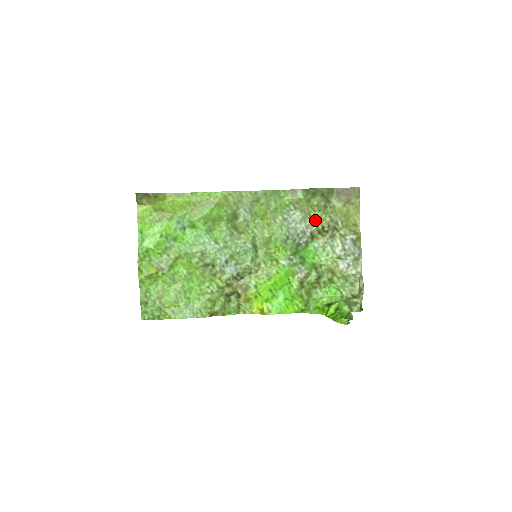
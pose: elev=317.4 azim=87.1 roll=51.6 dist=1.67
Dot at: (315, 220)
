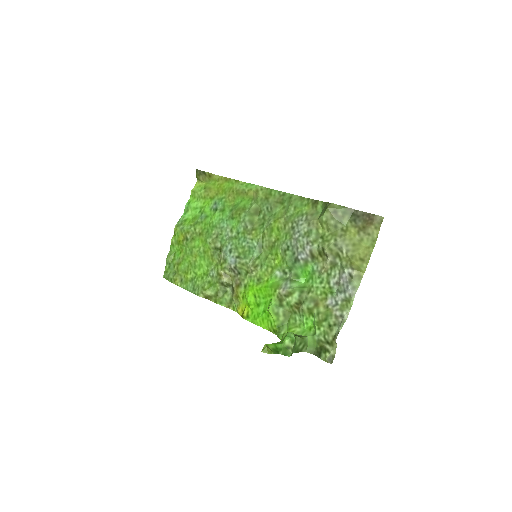
Dot at: (320, 238)
